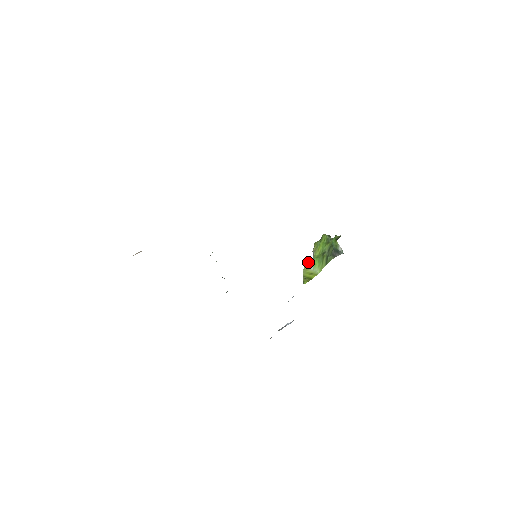
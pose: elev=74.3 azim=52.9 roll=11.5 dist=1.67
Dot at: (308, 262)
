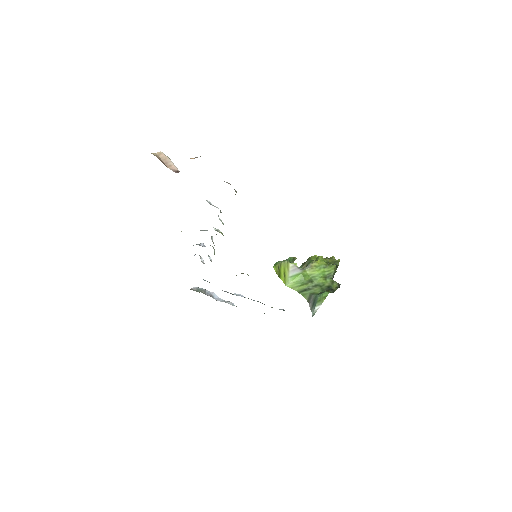
Dot at: (296, 266)
